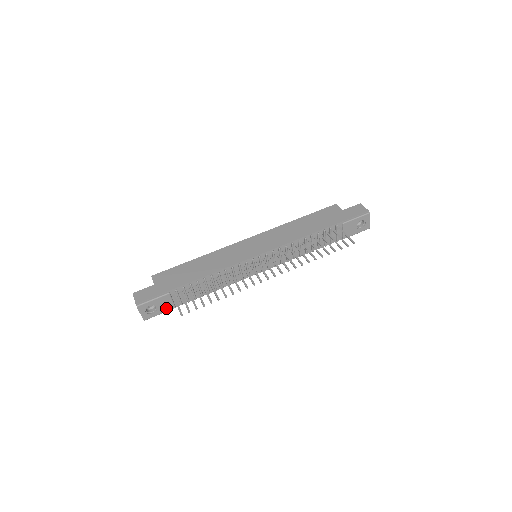
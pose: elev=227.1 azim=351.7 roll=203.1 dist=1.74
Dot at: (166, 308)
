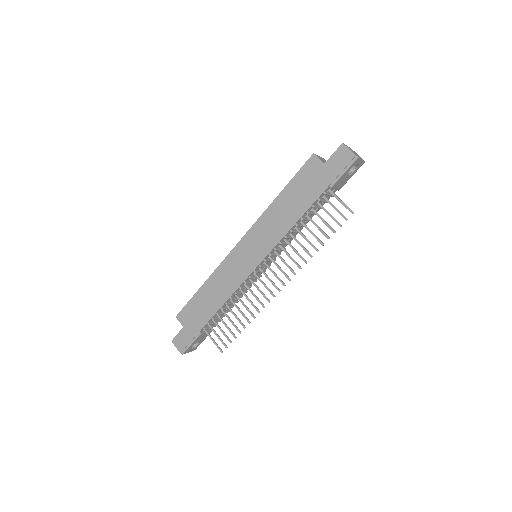
Dot at: (205, 336)
